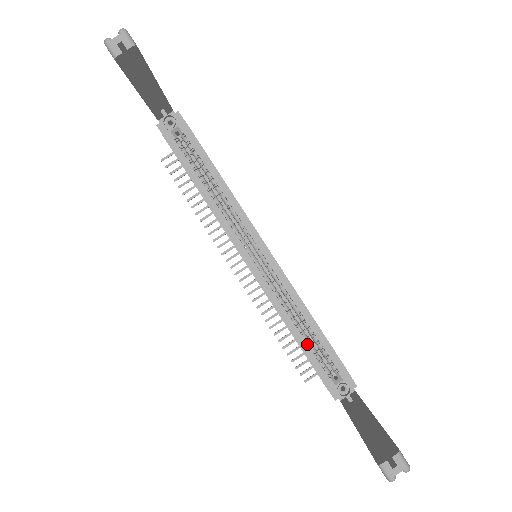
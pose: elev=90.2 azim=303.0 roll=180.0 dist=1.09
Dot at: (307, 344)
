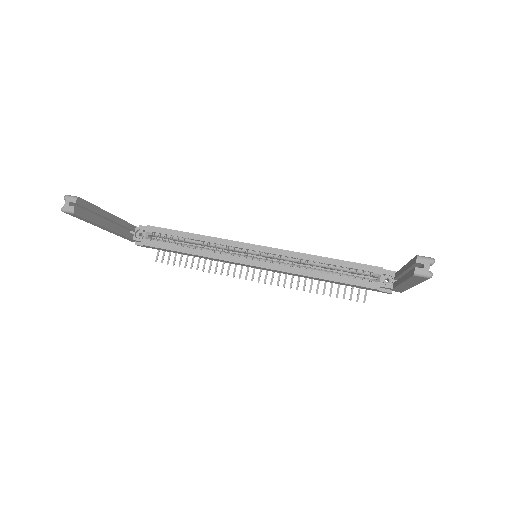
Dot at: (337, 276)
